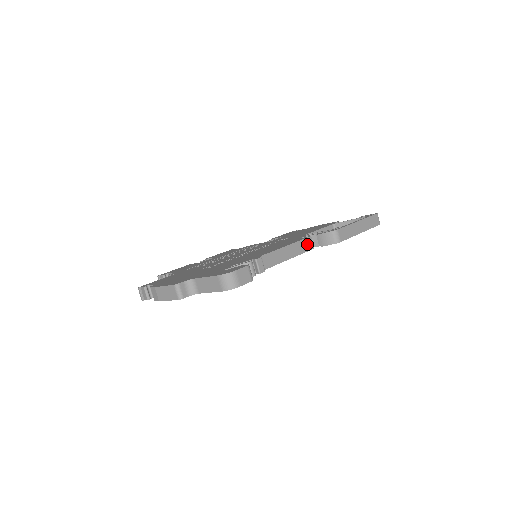
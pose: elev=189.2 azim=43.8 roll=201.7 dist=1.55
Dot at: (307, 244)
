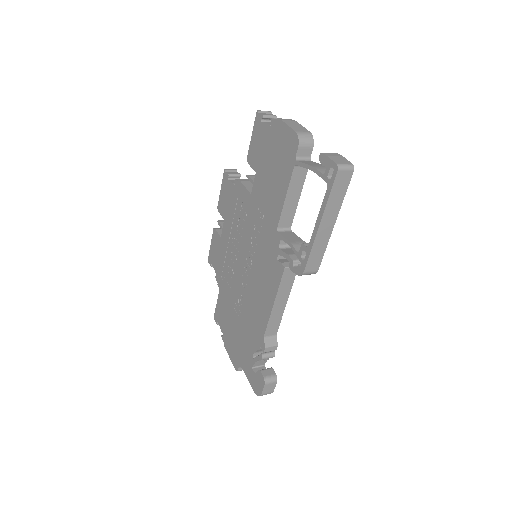
Dot at: (288, 277)
